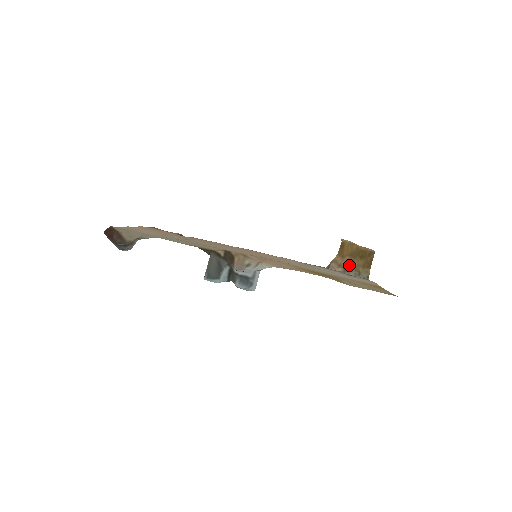
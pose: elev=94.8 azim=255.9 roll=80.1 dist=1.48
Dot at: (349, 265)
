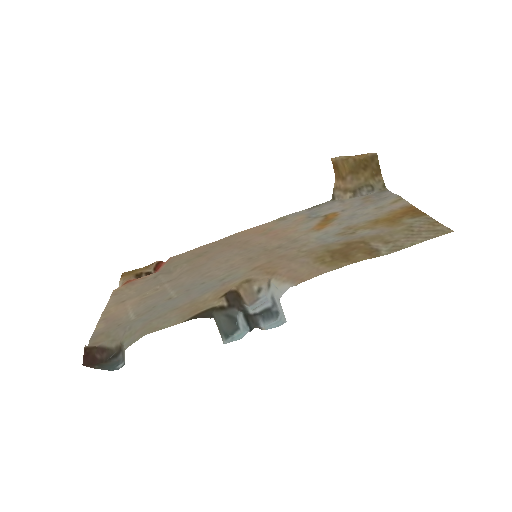
Dot at: (356, 185)
